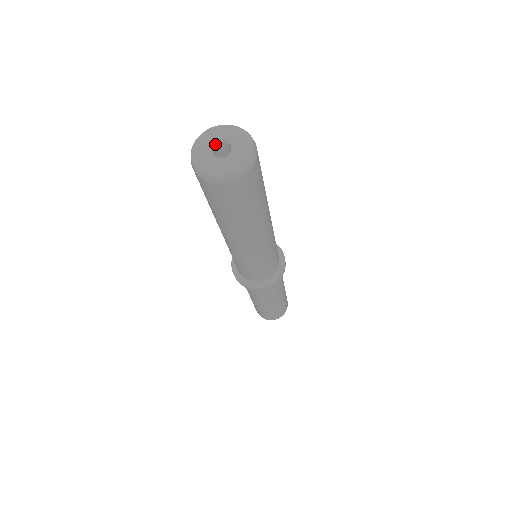
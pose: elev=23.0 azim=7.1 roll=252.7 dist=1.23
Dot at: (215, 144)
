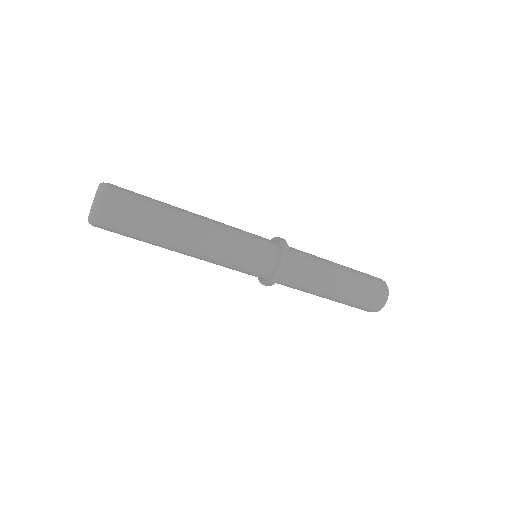
Dot at: occluded
